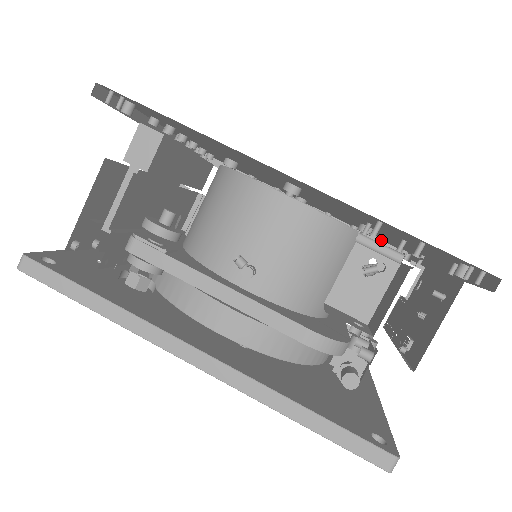
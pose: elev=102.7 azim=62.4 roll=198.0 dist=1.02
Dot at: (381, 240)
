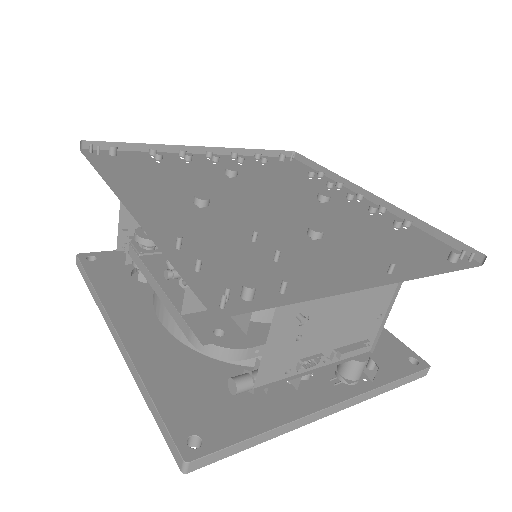
Dot at: (451, 236)
